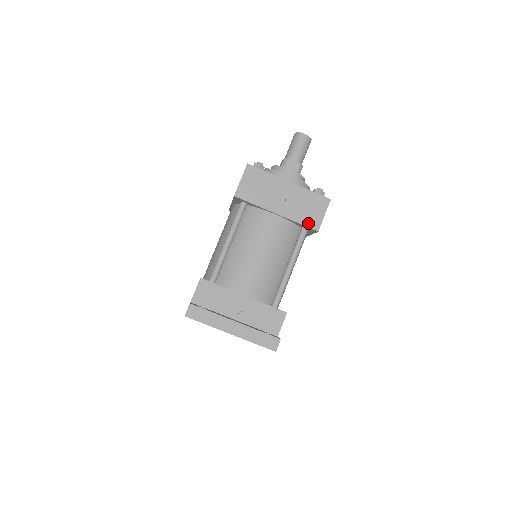
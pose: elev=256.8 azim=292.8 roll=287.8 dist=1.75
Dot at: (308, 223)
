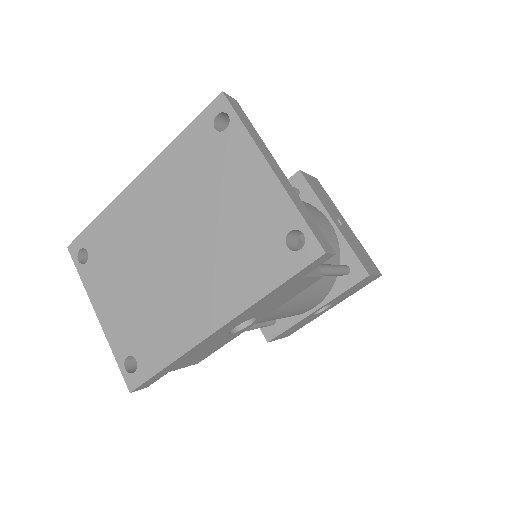
Dot at: (360, 259)
